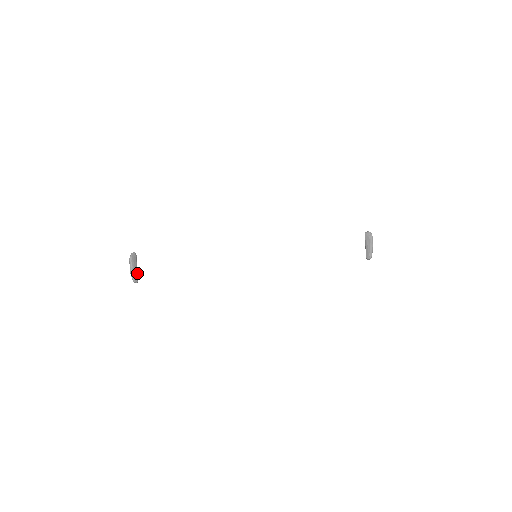
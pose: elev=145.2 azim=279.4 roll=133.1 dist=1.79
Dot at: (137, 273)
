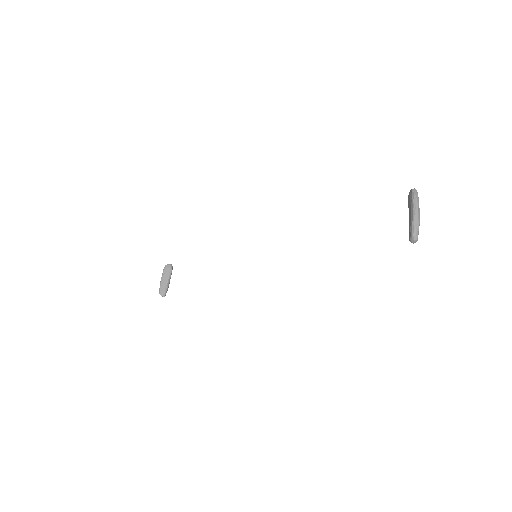
Dot at: (166, 286)
